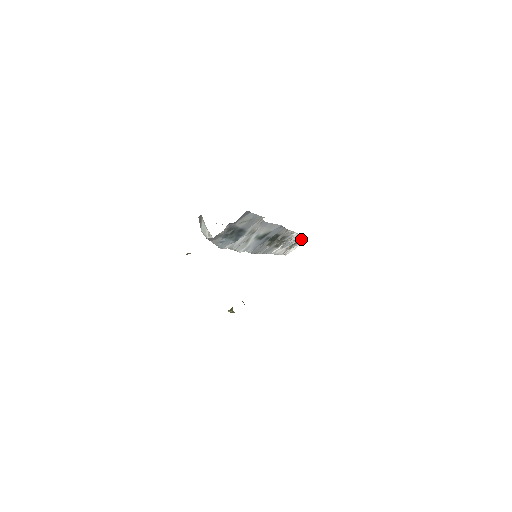
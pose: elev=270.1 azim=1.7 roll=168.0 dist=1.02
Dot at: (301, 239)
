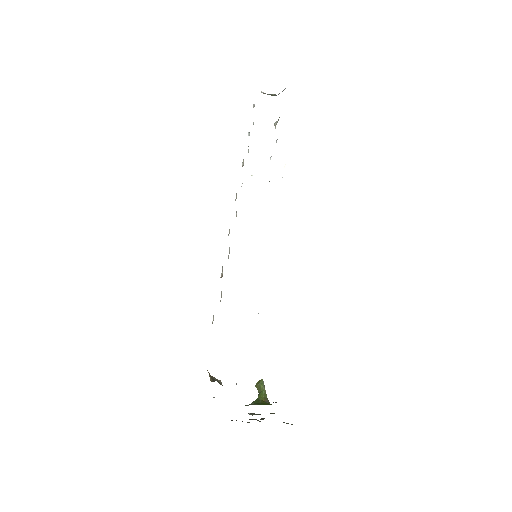
Dot at: occluded
